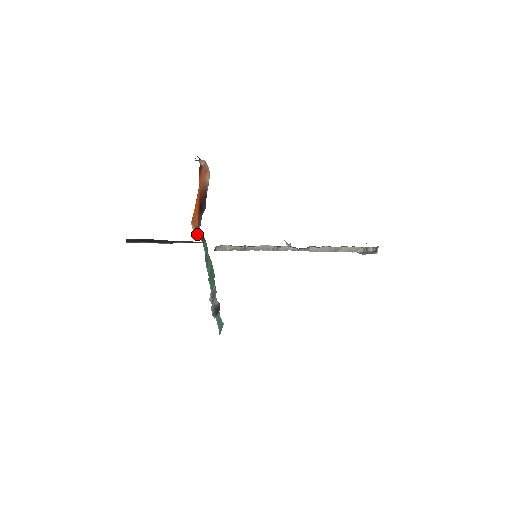
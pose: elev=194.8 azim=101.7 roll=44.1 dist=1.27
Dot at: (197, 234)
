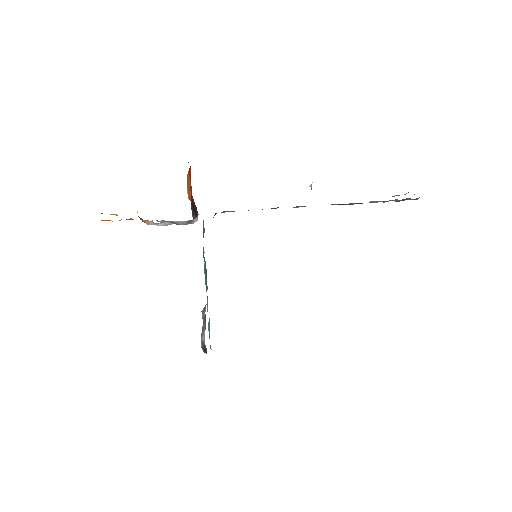
Dot at: occluded
